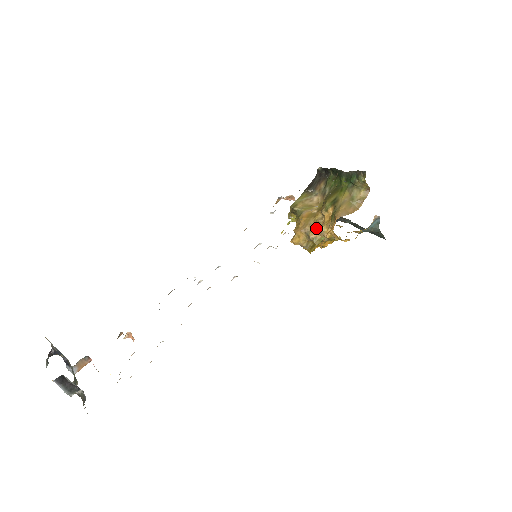
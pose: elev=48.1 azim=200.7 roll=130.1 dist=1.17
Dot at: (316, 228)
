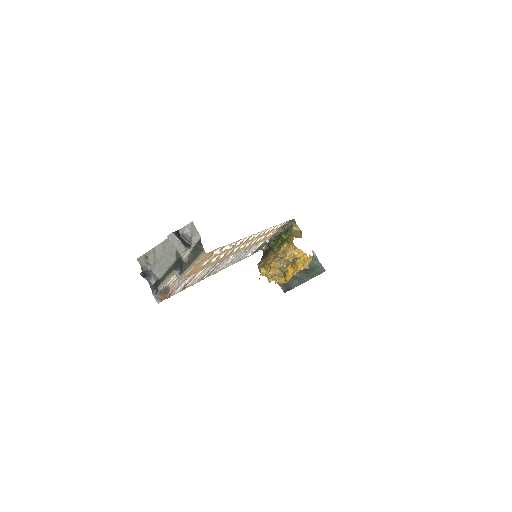
Dot at: (282, 257)
